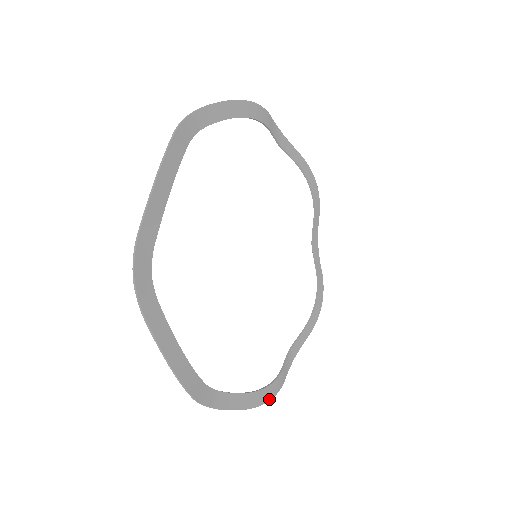
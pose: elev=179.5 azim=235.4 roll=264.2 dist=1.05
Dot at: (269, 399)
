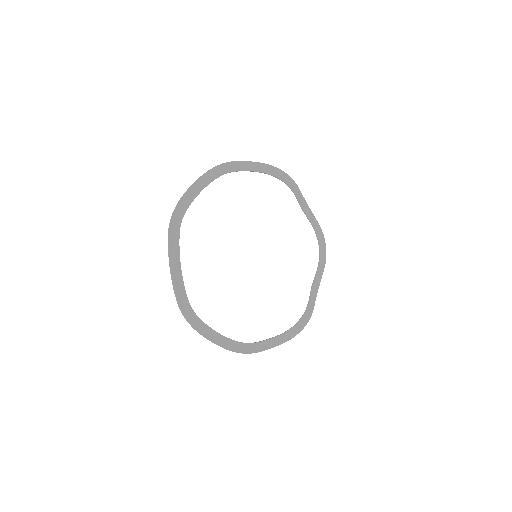
Dot at: (303, 327)
